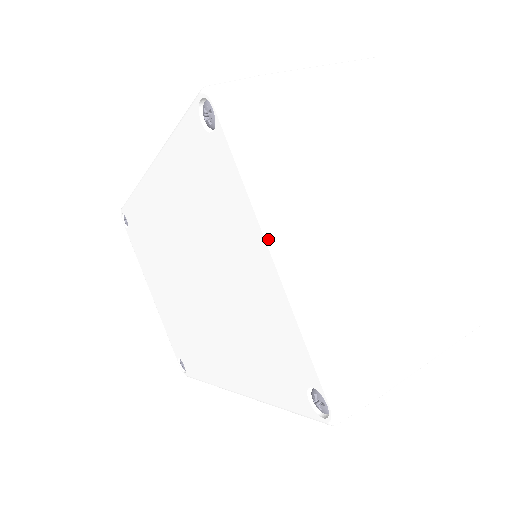
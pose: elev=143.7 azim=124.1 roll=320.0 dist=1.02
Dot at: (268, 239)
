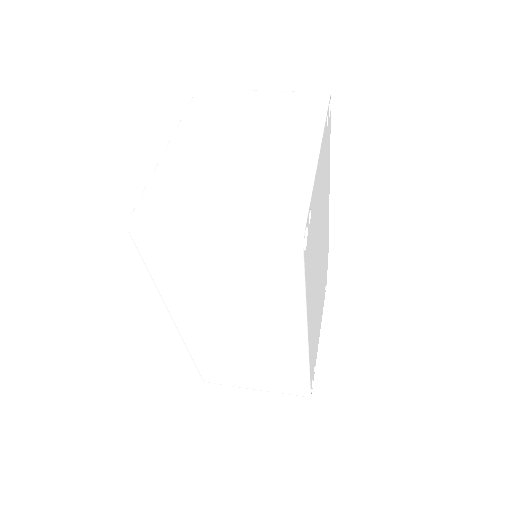
Dot at: (171, 139)
